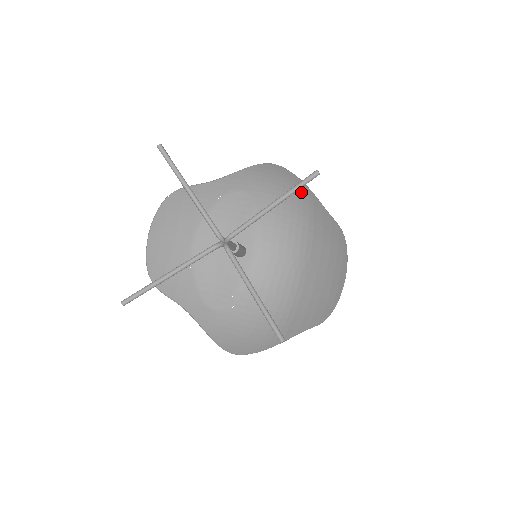
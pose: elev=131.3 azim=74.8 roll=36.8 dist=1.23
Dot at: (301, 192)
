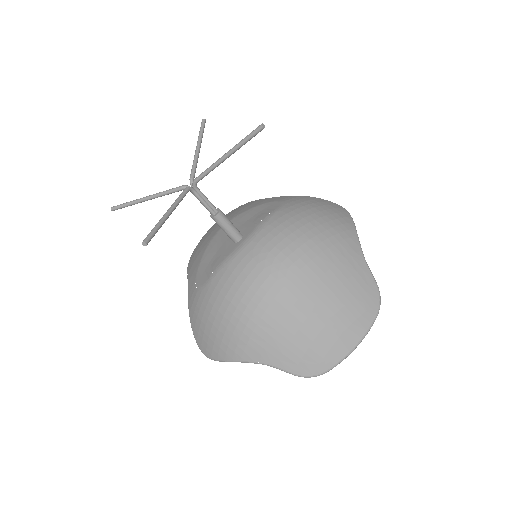
Dot at: (337, 224)
